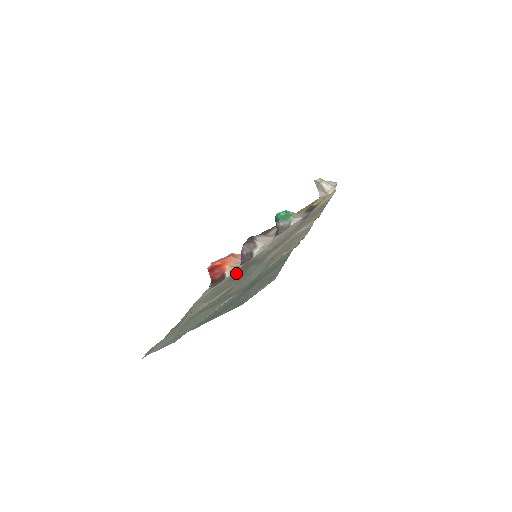
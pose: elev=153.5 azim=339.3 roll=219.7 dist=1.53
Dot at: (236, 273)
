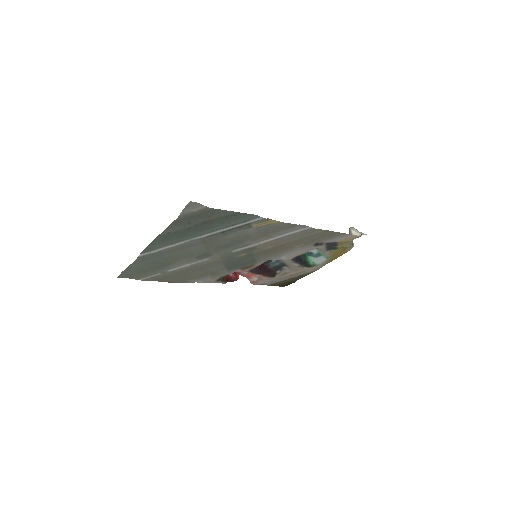
Dot at: (236, 267)
